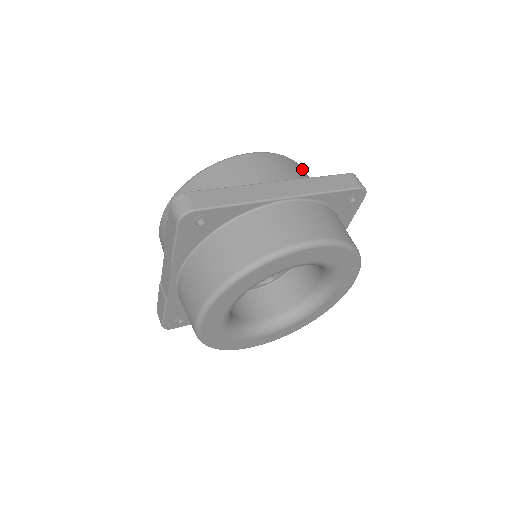
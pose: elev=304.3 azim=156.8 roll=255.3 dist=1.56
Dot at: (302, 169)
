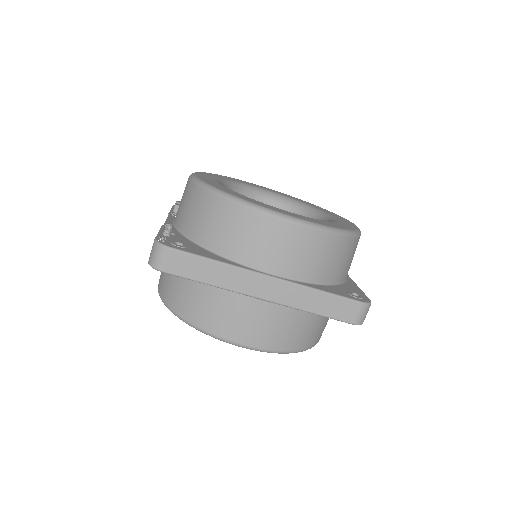
Dot at: (341, 246)
